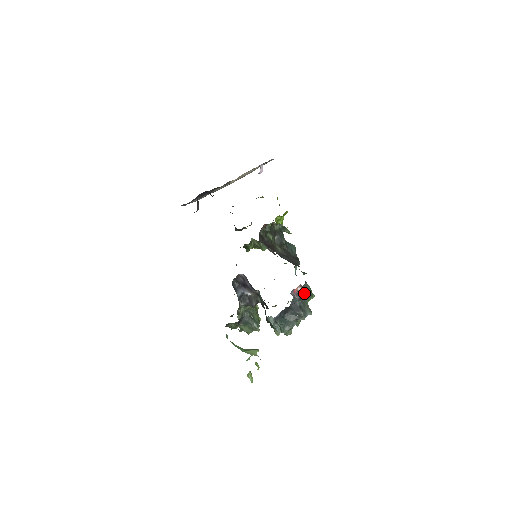
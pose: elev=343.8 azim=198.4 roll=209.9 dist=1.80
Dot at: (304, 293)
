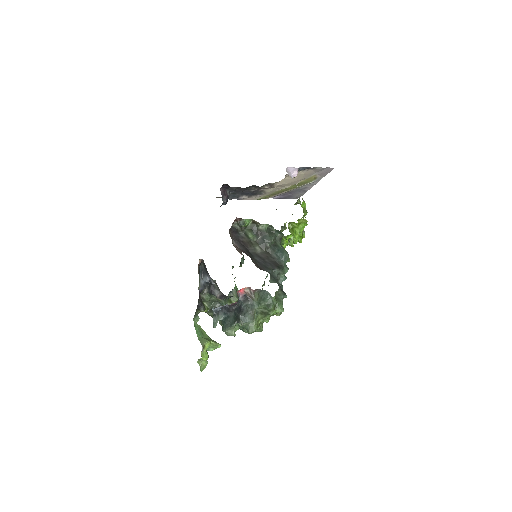
Dot at: (253, 298)
